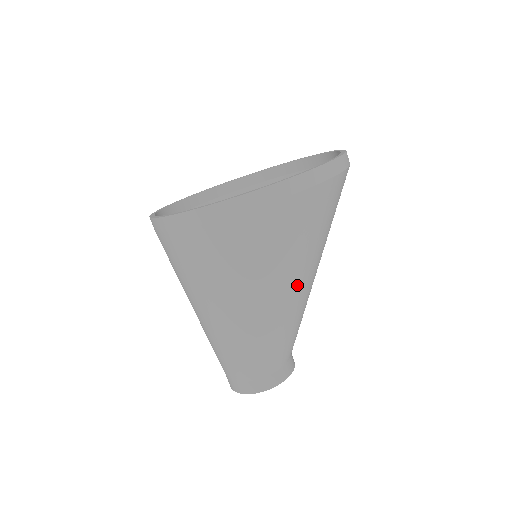
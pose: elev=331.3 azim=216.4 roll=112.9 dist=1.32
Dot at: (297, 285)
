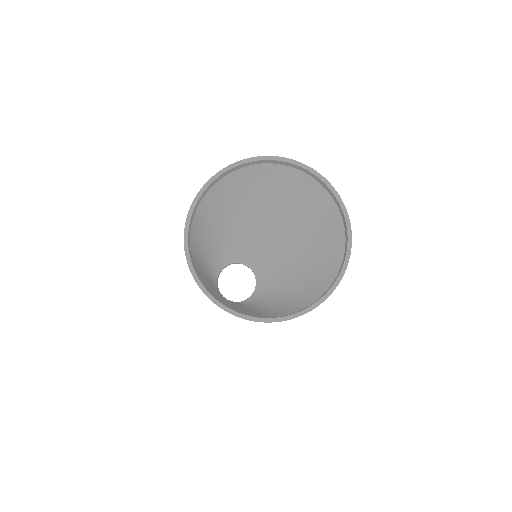
Dot at: occluded
